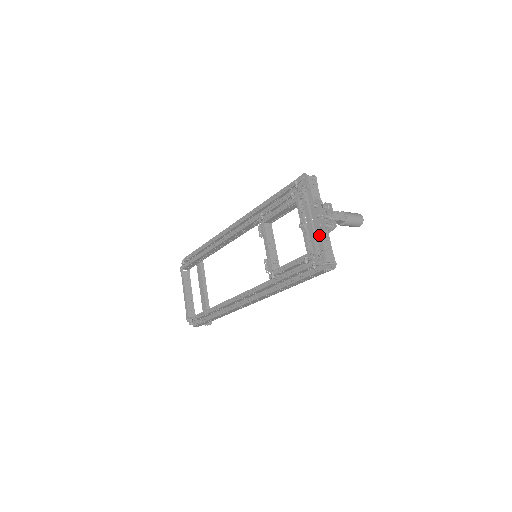
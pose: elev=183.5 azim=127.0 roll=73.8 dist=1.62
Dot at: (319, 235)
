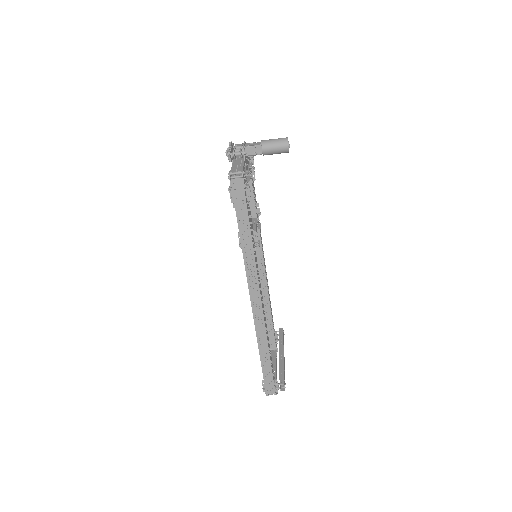
Dot at: occluded
